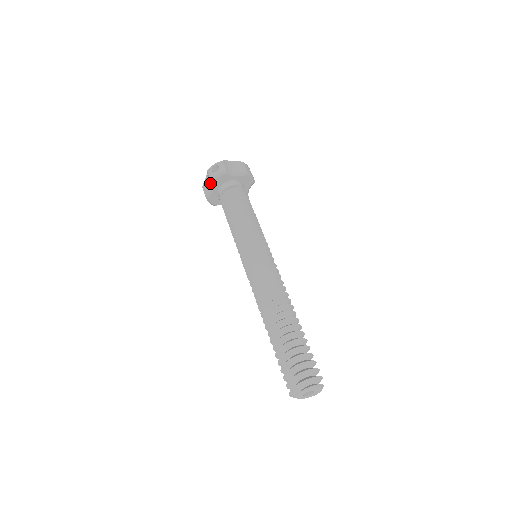
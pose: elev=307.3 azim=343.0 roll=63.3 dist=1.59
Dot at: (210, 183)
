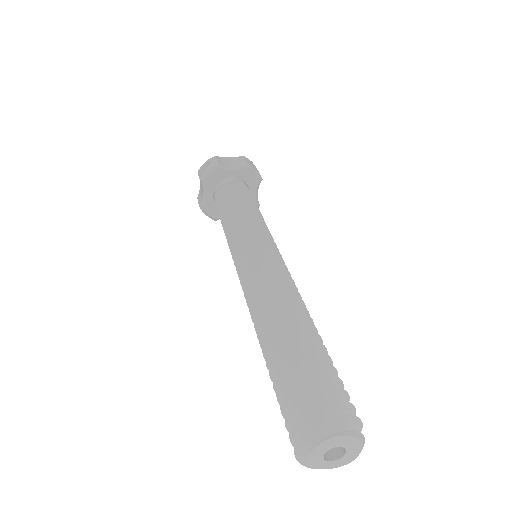
Dot at: (202, 186)
